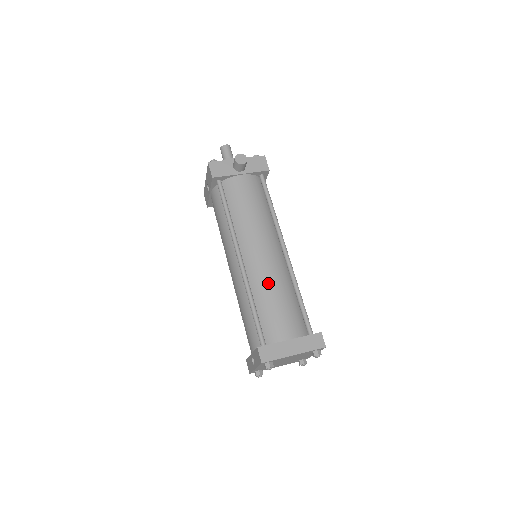
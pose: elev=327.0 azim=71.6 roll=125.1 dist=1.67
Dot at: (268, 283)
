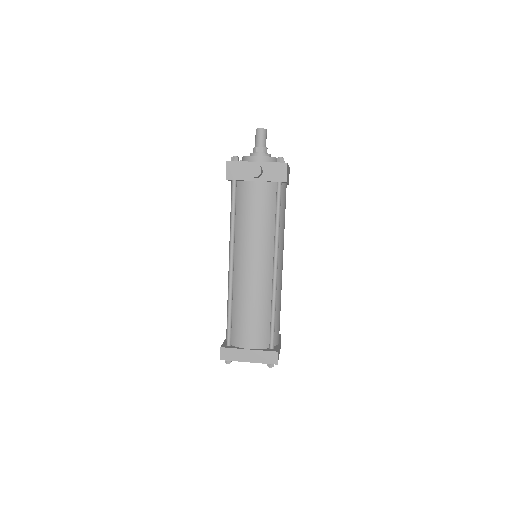
Dot at: (247, 297)
